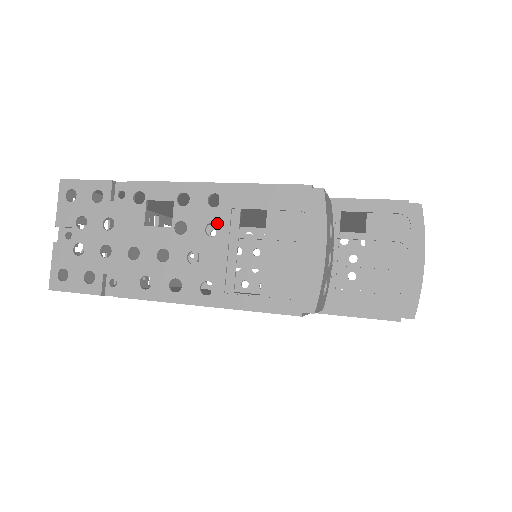
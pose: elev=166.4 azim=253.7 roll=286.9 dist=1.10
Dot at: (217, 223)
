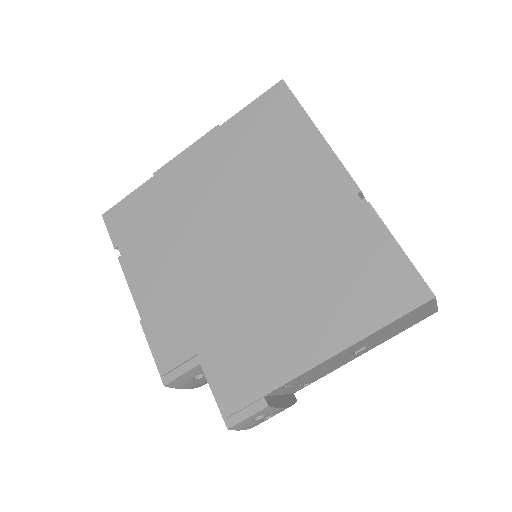
Dot at: occluded
